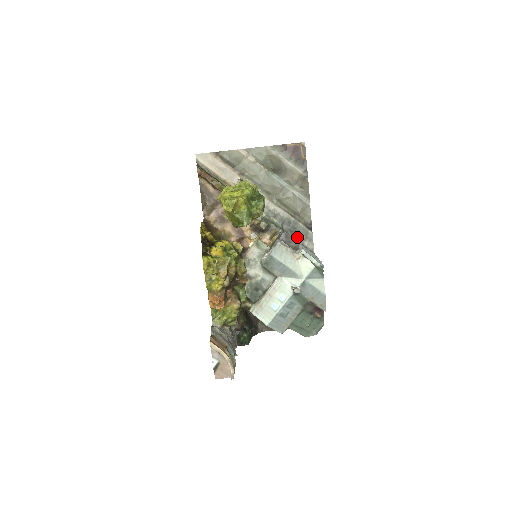
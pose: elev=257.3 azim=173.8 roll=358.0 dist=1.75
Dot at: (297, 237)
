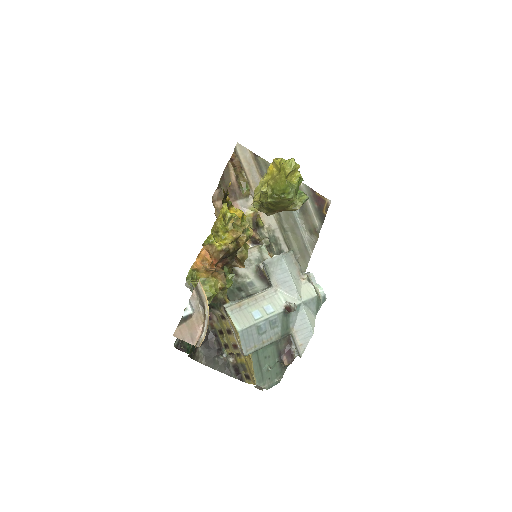
Dot at: occluded
